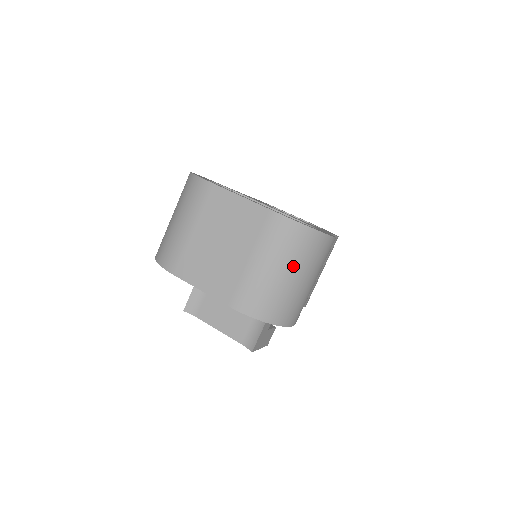
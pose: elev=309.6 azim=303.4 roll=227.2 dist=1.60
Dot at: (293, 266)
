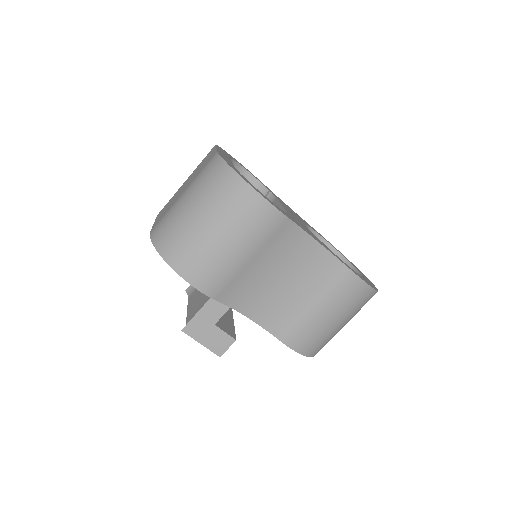
Dot at: (203, 204)
